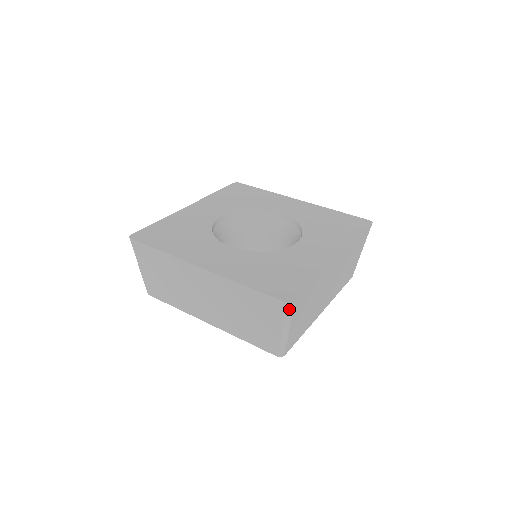
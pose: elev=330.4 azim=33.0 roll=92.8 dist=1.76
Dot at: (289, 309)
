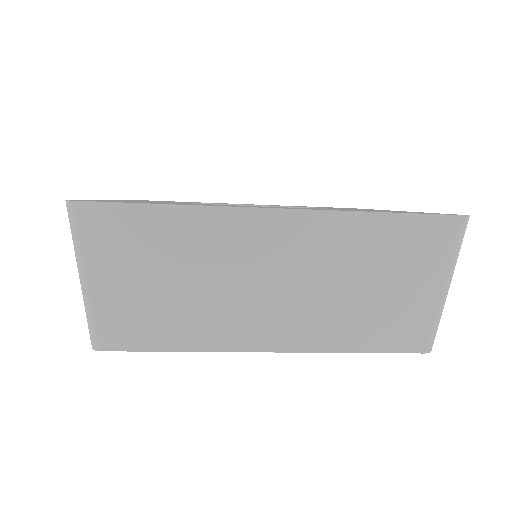
Dot at: (464, 230)
